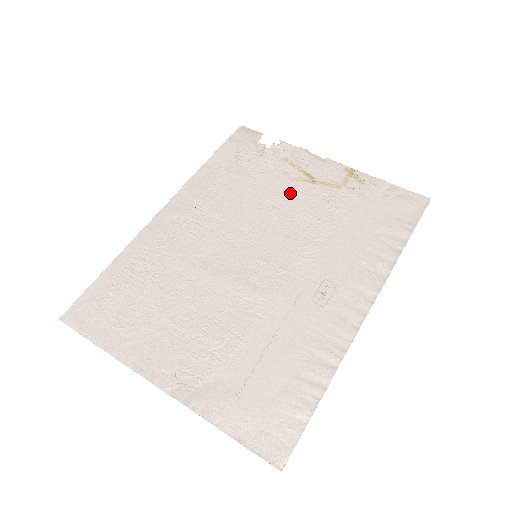
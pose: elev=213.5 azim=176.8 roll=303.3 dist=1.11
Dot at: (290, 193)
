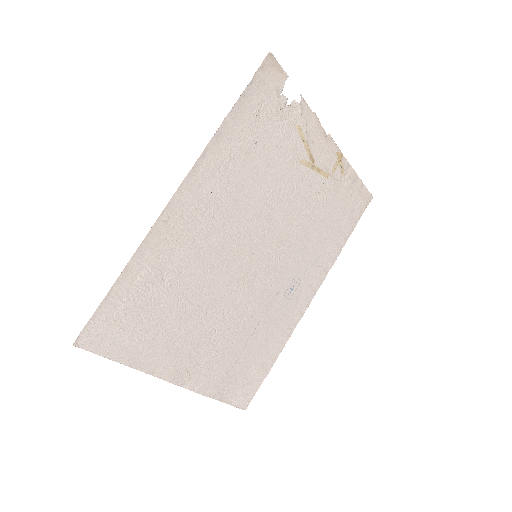
Dot at: (294, 181)
